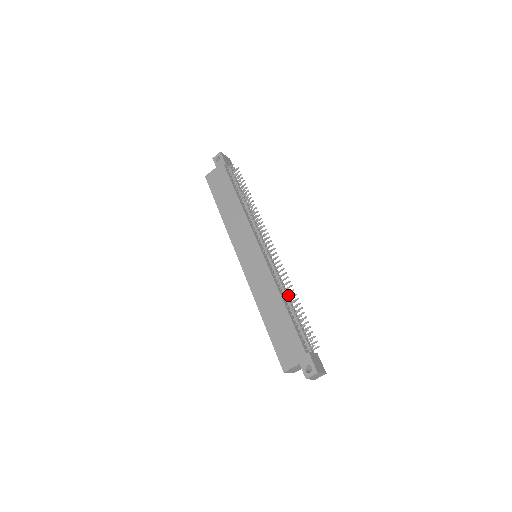
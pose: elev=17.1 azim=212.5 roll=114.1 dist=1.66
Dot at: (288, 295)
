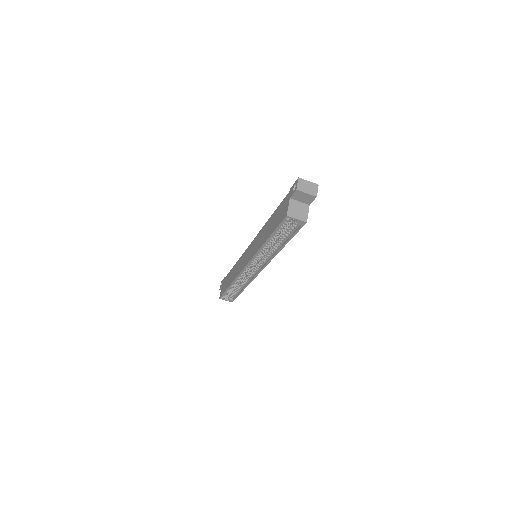
Dot at: occluded
